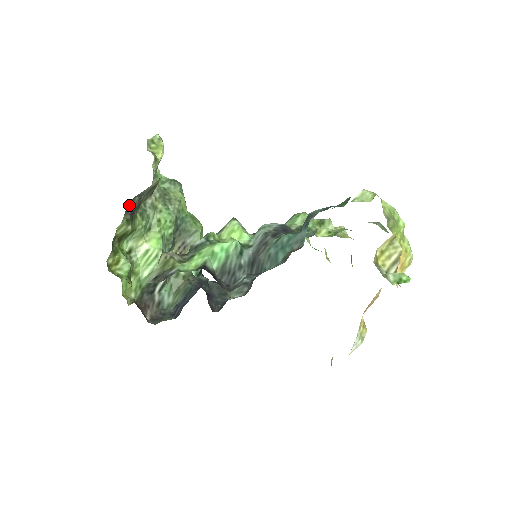
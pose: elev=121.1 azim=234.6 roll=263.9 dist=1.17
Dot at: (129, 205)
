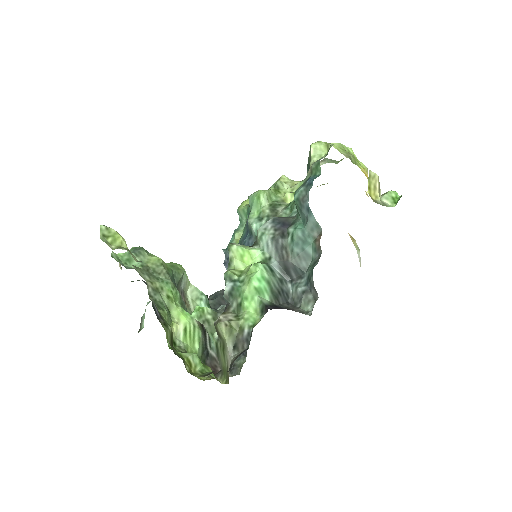
Dot at: occluded
